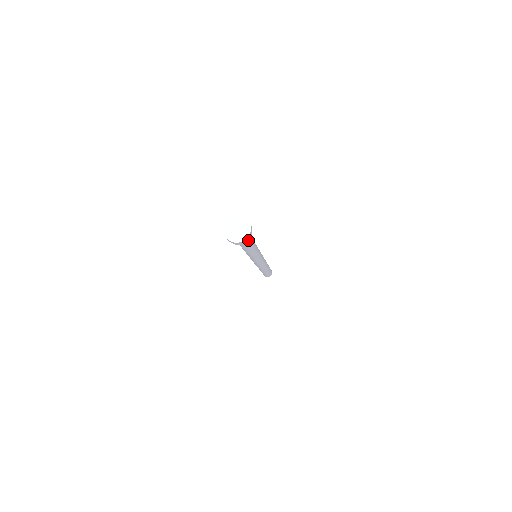
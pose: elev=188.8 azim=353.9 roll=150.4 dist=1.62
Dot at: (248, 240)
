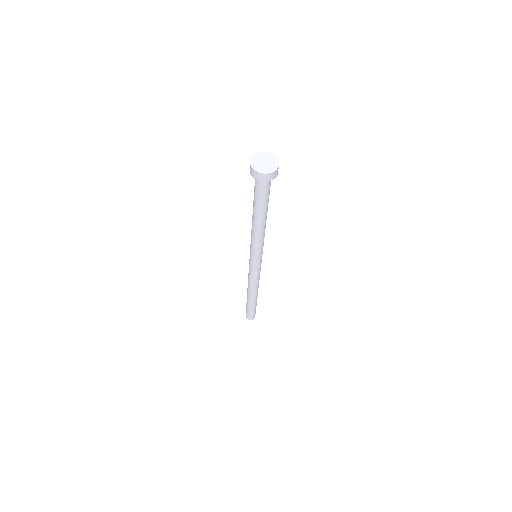
Dot at: occluded
